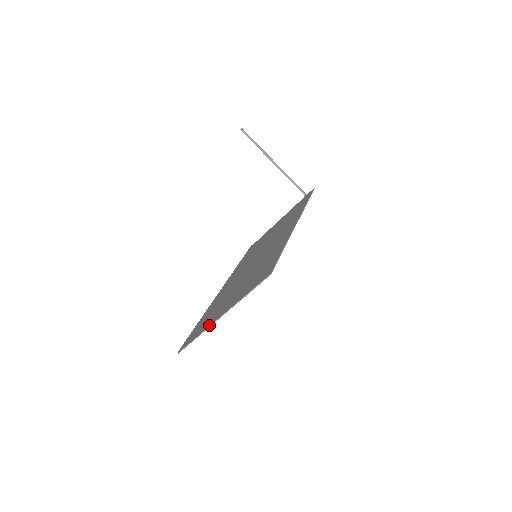
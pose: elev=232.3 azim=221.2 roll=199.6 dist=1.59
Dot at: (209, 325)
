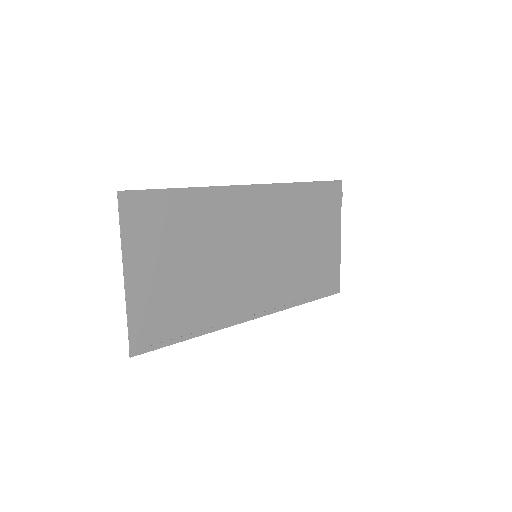
Dot at: (128, 298)
